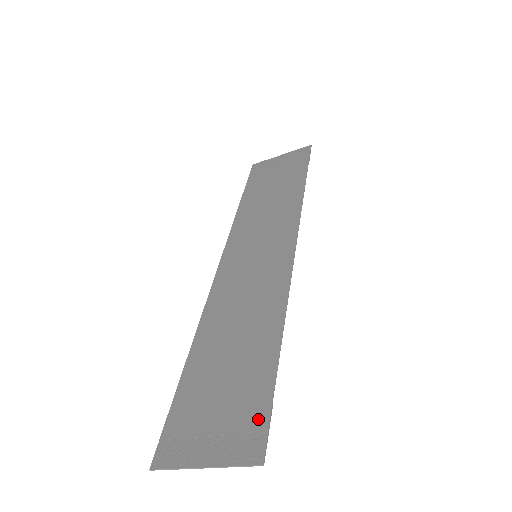
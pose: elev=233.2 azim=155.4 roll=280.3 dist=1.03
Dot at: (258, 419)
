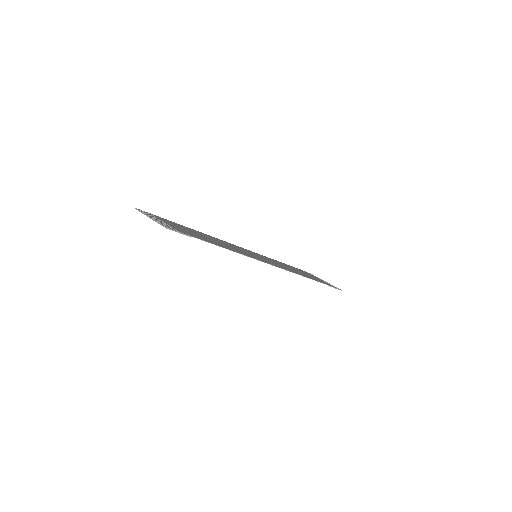
Dot at: (182, 232)
